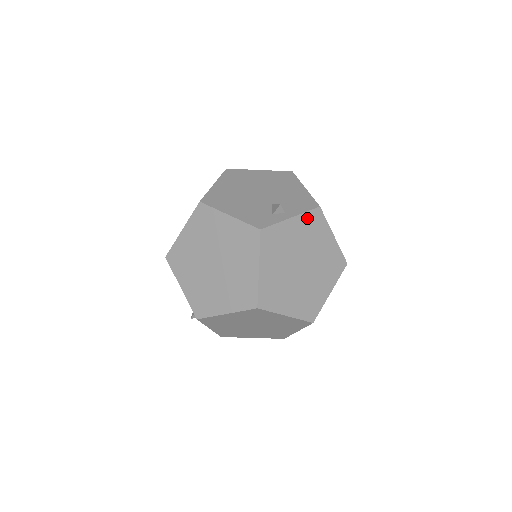
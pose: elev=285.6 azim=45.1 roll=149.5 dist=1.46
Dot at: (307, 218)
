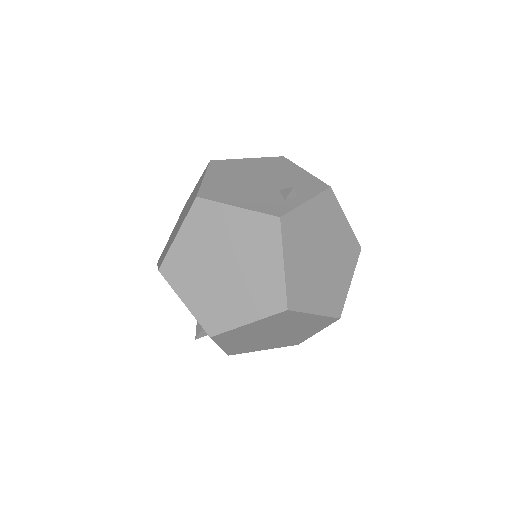
Dot at: (321, 201)
